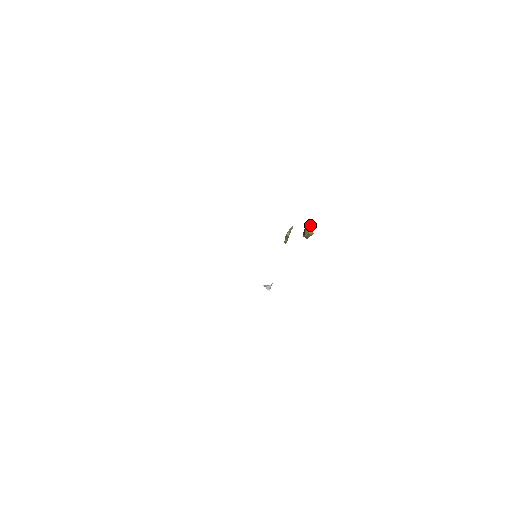
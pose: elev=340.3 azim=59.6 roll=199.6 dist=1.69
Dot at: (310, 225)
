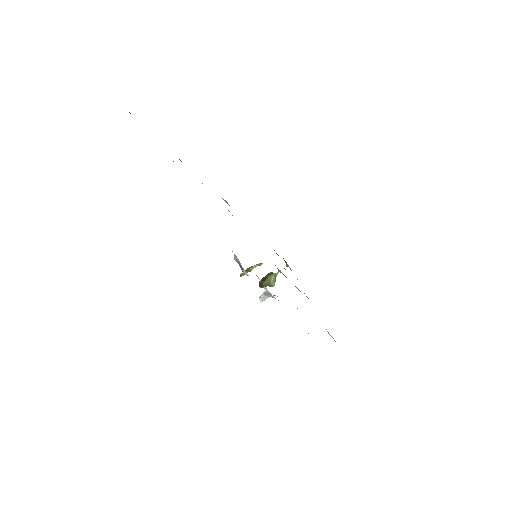
Dot at: (276, 275)
